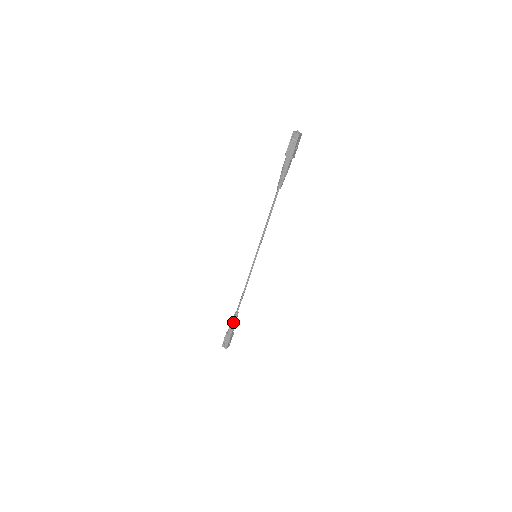
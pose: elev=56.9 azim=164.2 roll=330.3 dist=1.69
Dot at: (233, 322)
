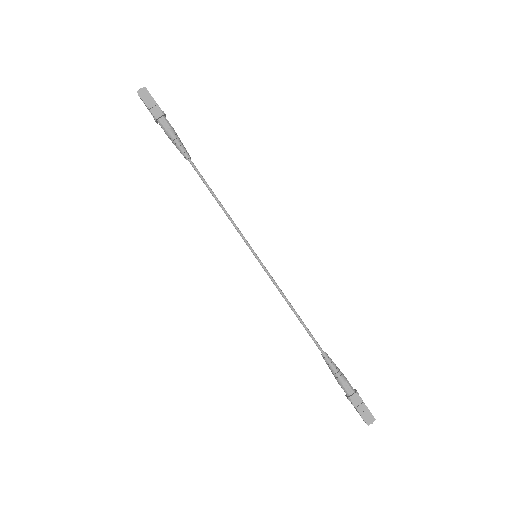
Dot at: occluded
